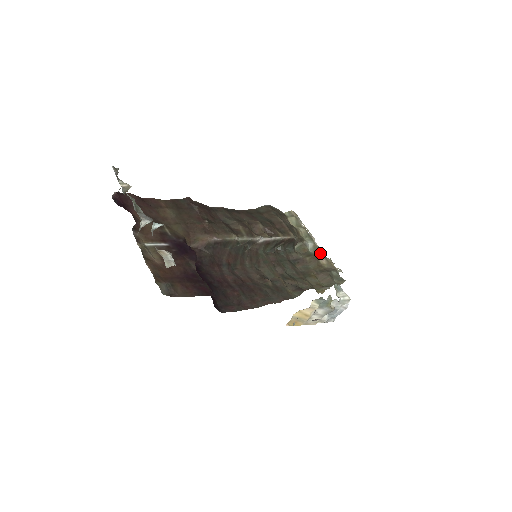
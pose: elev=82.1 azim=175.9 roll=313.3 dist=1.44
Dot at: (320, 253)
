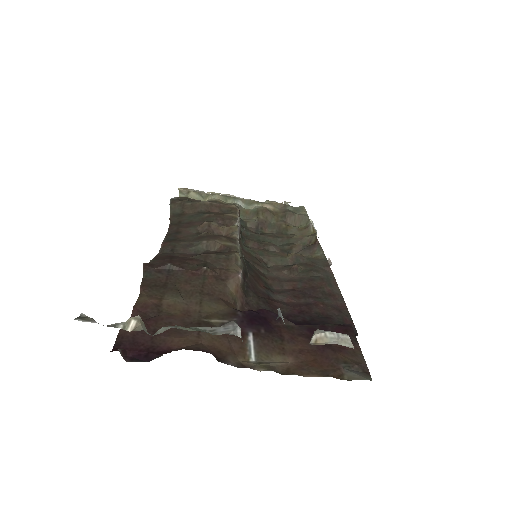
Dot at: (256, 203)
